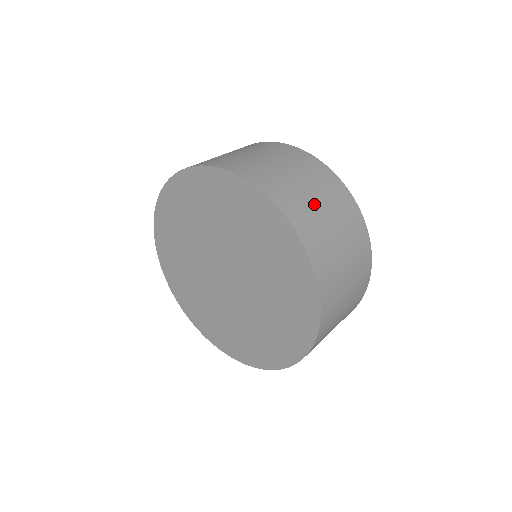
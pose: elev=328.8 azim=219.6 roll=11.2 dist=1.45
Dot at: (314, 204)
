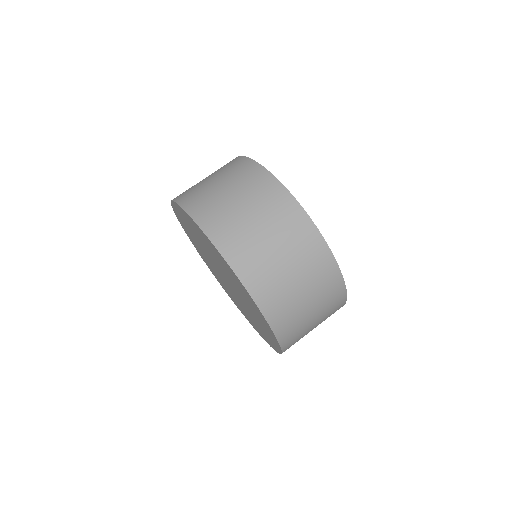
Dot at: (309, 330)
